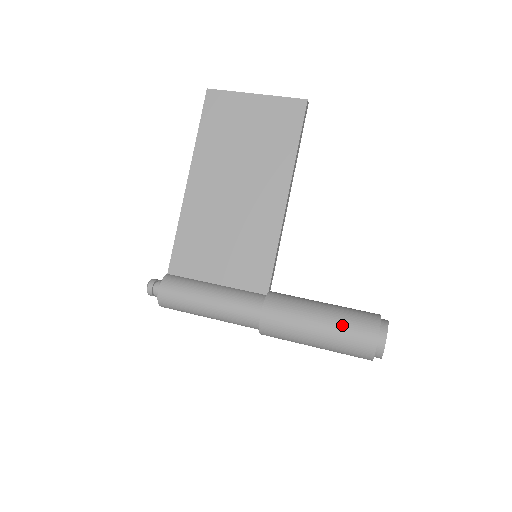
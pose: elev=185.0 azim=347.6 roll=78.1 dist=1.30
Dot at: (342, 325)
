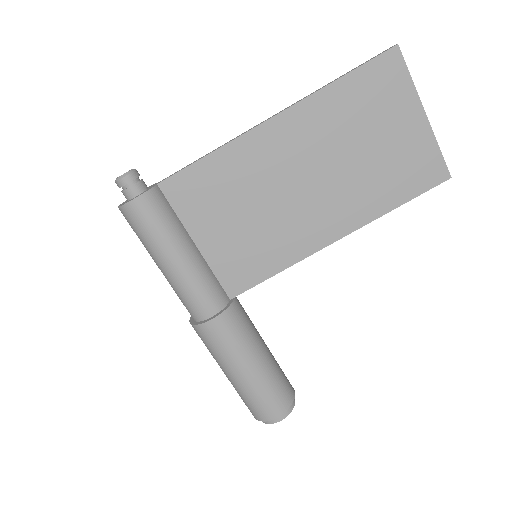
Dot at: (265, 386)
